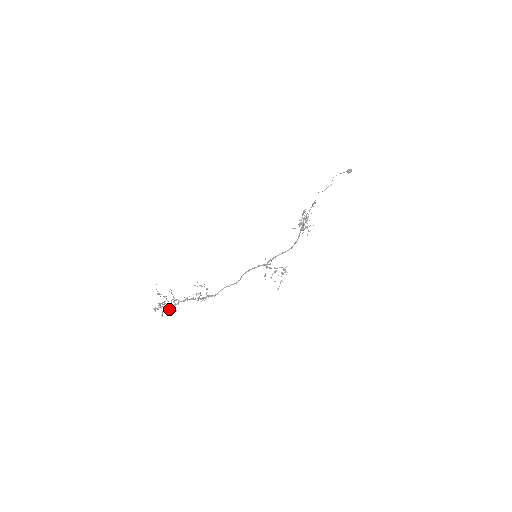
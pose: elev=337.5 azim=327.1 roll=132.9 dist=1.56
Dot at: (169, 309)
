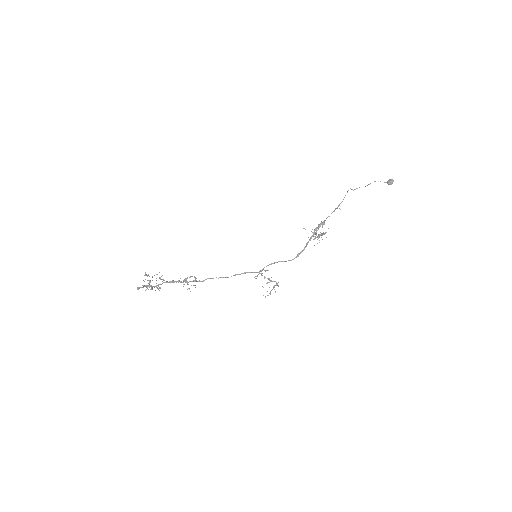
Dot at: (152, 288)
